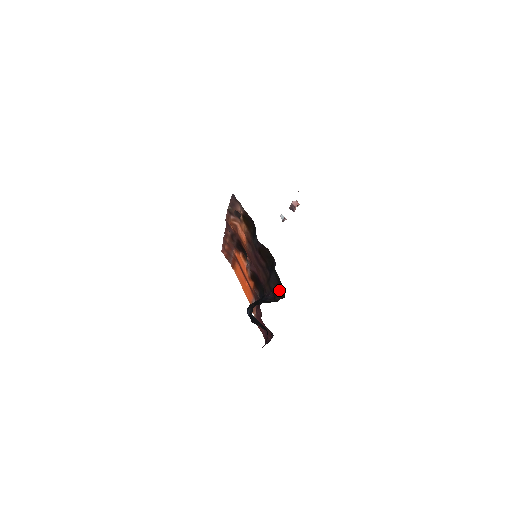
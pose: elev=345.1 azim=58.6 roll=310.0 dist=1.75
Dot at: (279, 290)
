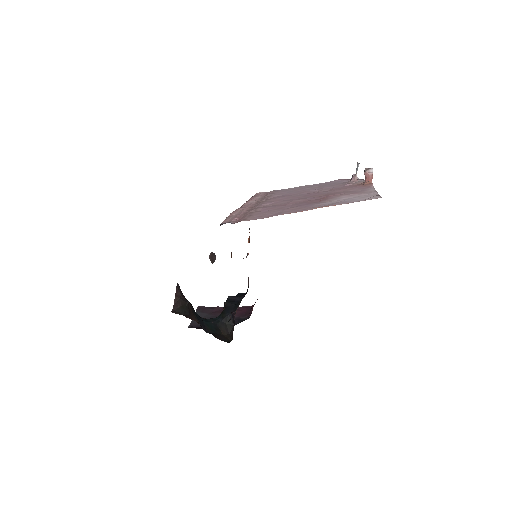
Dot at: occluded
